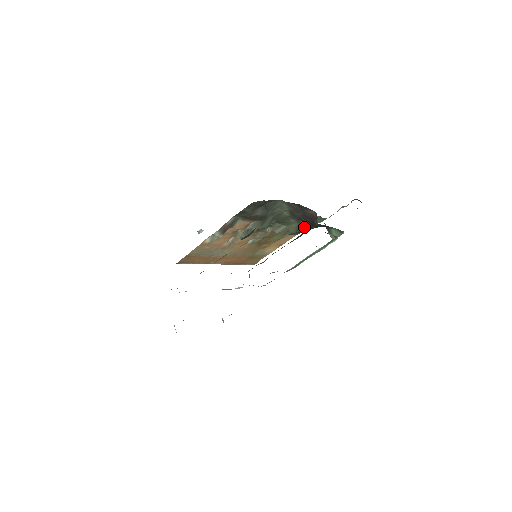
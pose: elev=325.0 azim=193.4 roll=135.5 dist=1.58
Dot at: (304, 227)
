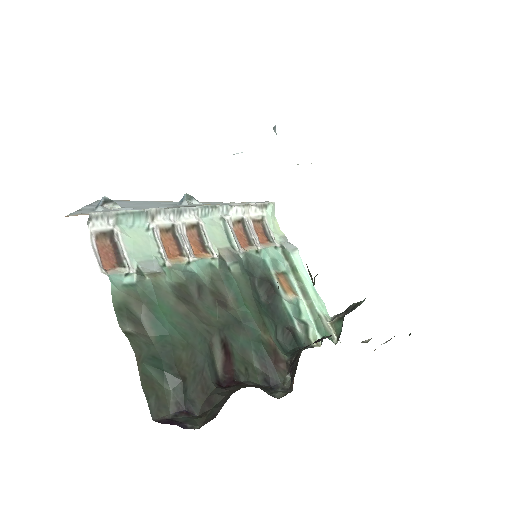
Dot at: occluded
